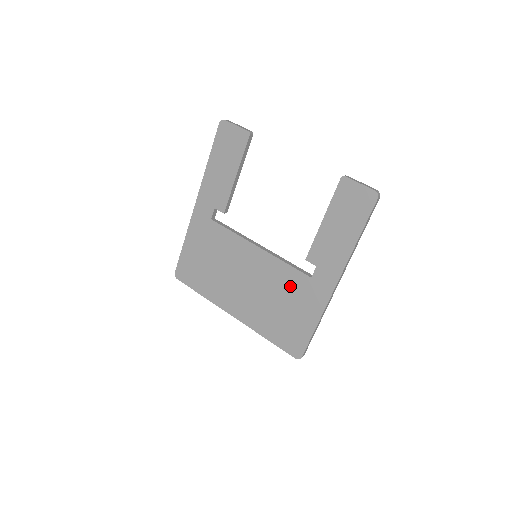
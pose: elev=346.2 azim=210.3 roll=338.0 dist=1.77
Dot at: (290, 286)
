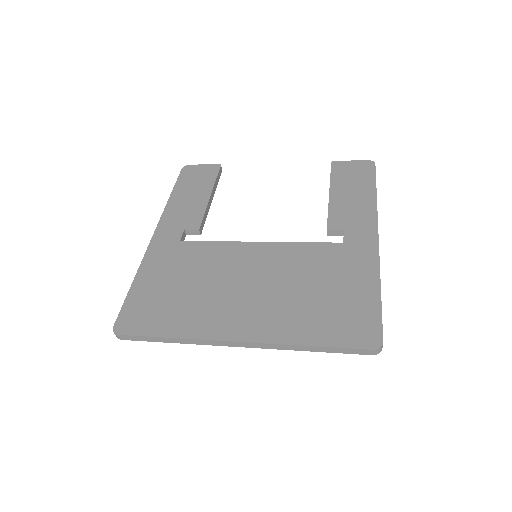
Dot at: (319, 262)
